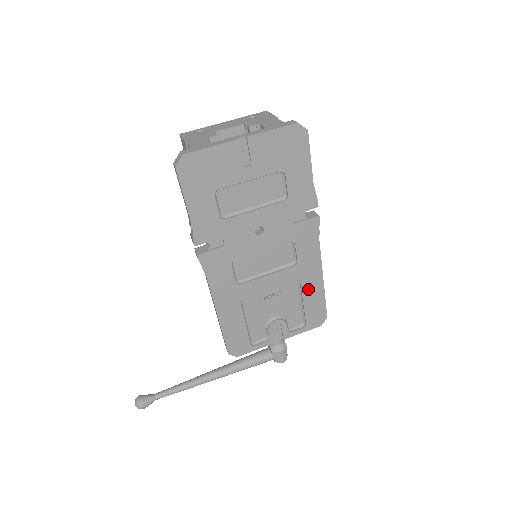
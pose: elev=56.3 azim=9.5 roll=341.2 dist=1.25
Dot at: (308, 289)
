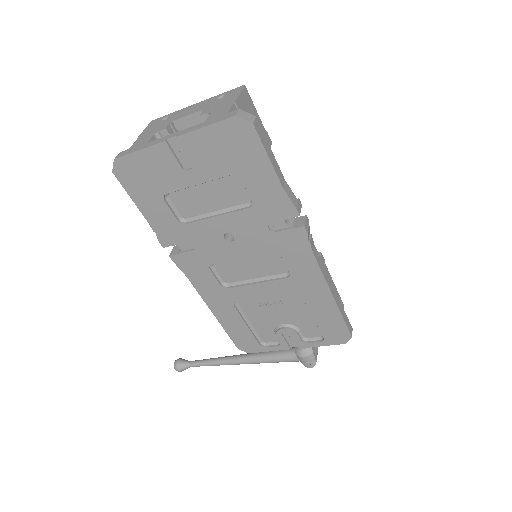
Dot at: (315, 304)
